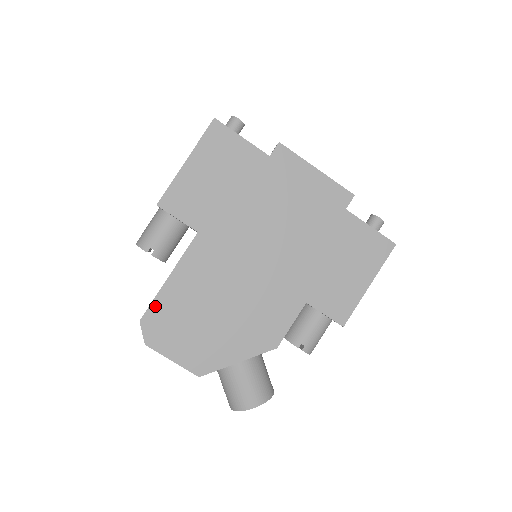
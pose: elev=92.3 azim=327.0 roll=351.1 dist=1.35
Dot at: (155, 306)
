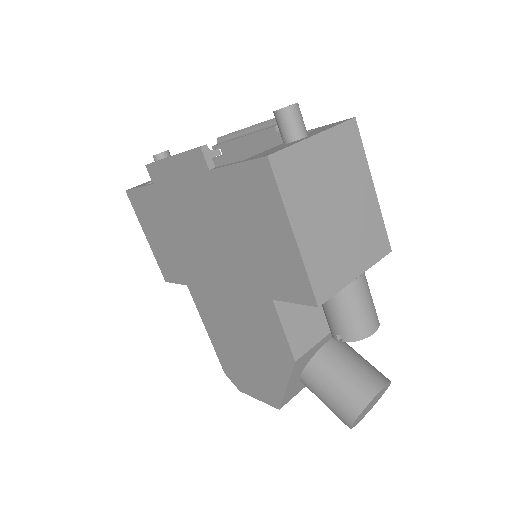
Dot at: (220, 358)
